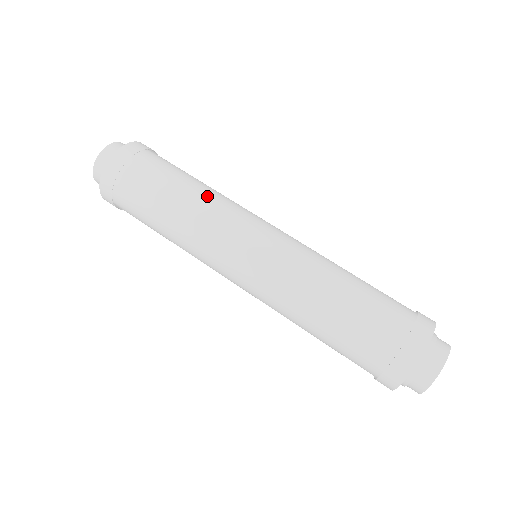
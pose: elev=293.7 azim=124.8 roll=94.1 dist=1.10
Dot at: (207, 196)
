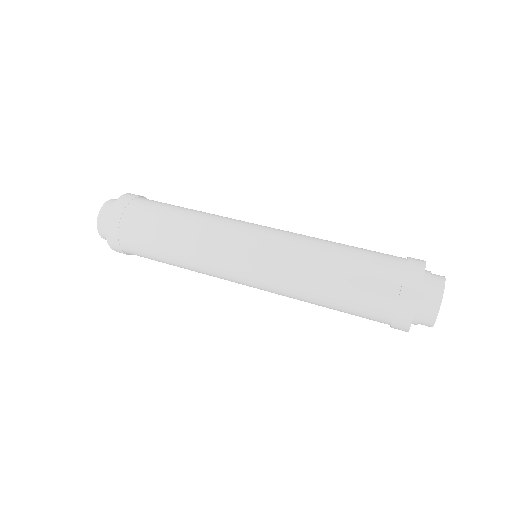
Dot at: occluded
